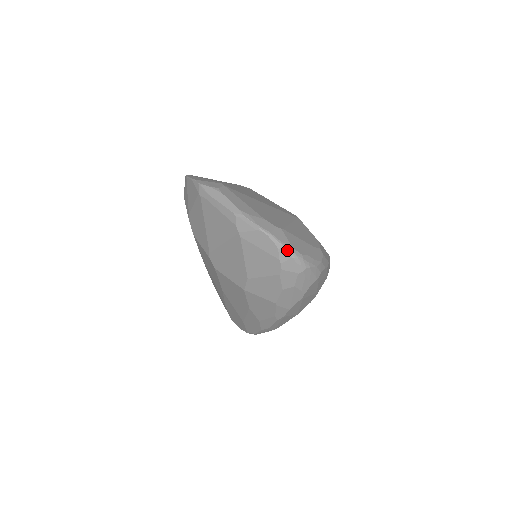
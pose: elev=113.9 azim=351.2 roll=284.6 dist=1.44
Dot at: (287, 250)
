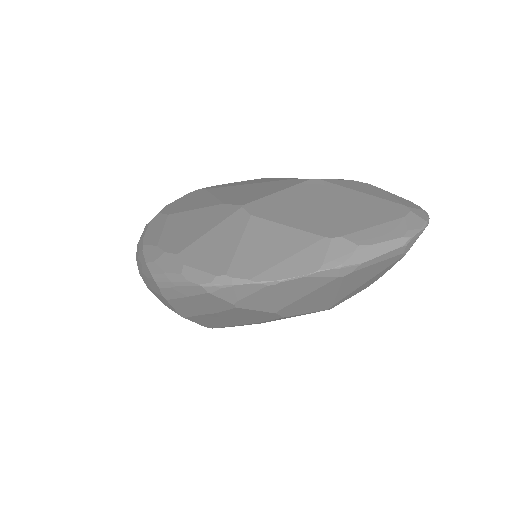
Dot at: occluded
